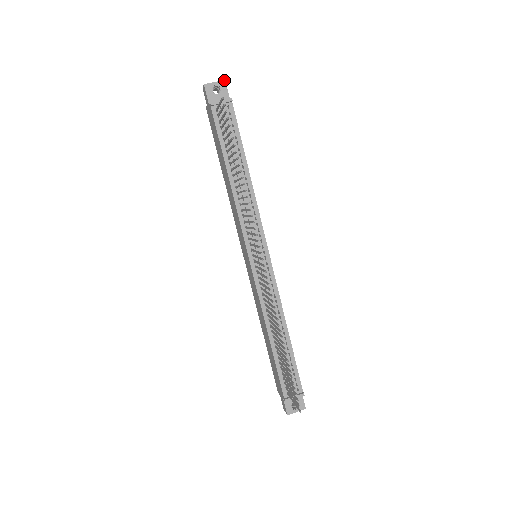
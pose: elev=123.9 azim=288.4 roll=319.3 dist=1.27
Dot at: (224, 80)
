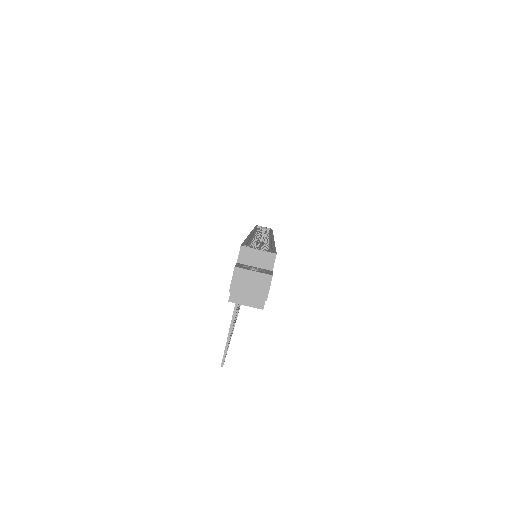
Dot at: (265, 300)
